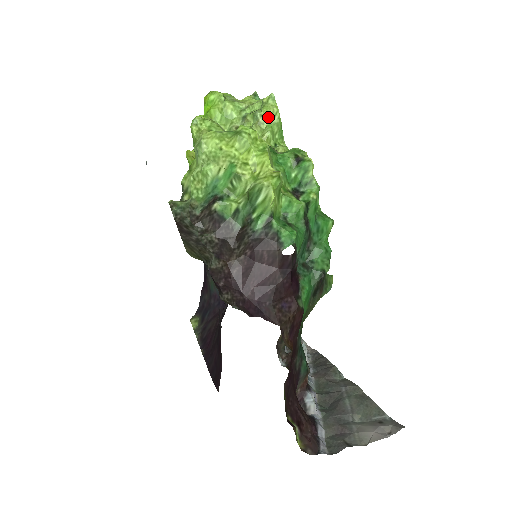
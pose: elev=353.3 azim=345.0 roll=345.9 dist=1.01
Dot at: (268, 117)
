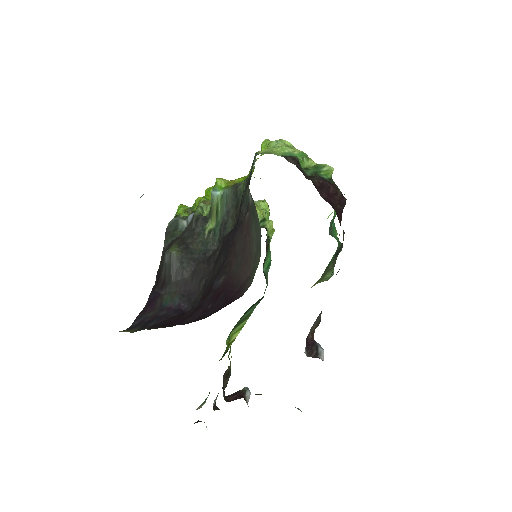
Dot at: (263, 206)
